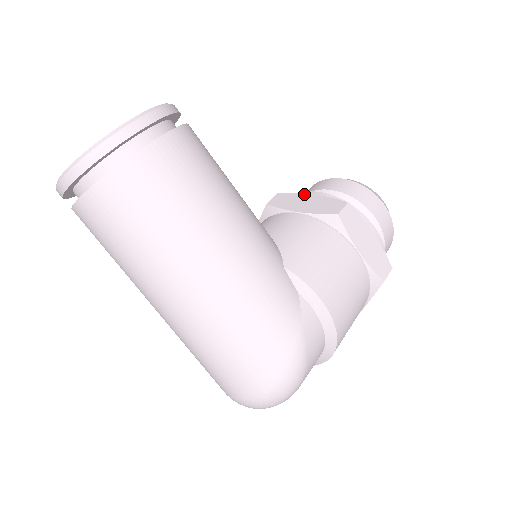
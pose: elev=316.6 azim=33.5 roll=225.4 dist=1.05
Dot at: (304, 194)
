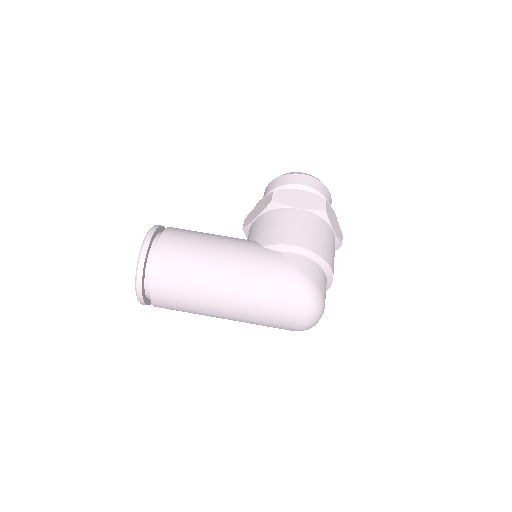
Dot at: (255, 207)
